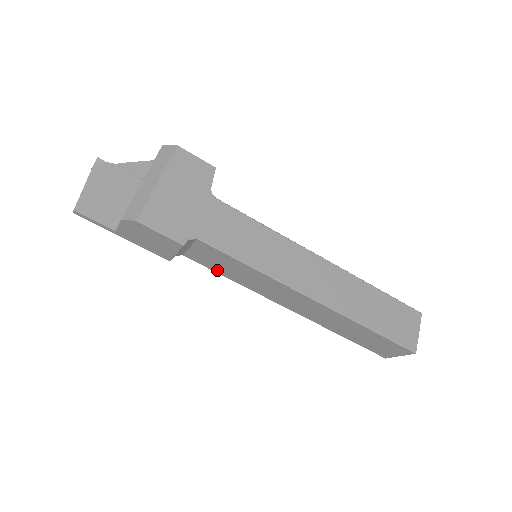
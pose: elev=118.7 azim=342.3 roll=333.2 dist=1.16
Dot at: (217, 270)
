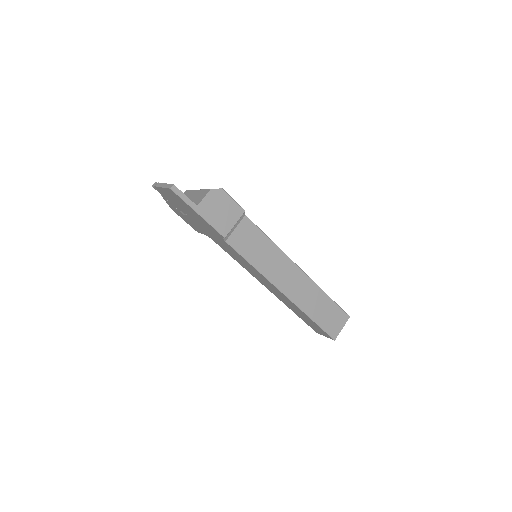
Dot at: (246, 254)
